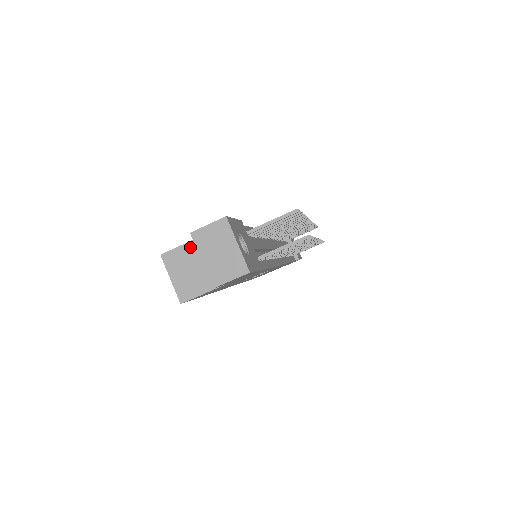
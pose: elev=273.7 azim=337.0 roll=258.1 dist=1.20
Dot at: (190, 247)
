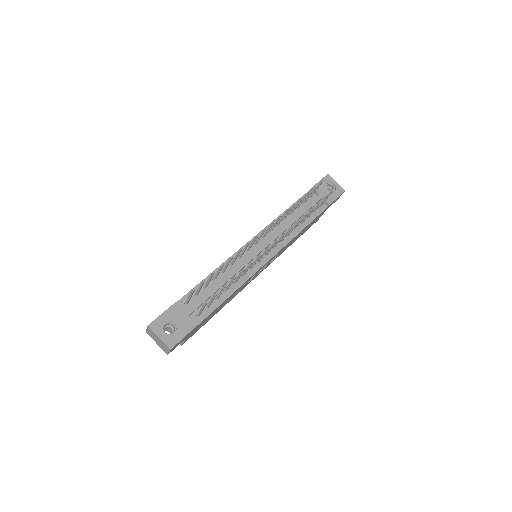
Dot at: occluded
